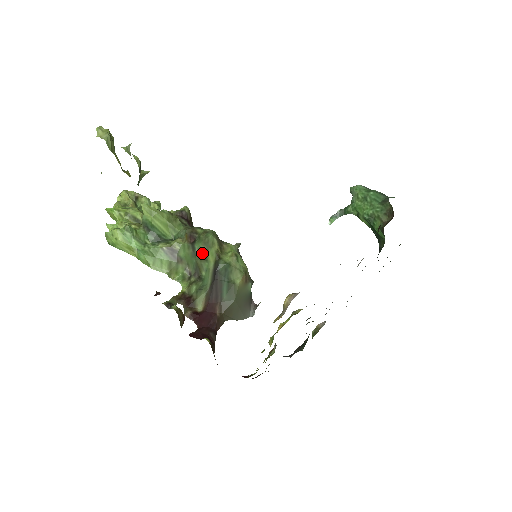
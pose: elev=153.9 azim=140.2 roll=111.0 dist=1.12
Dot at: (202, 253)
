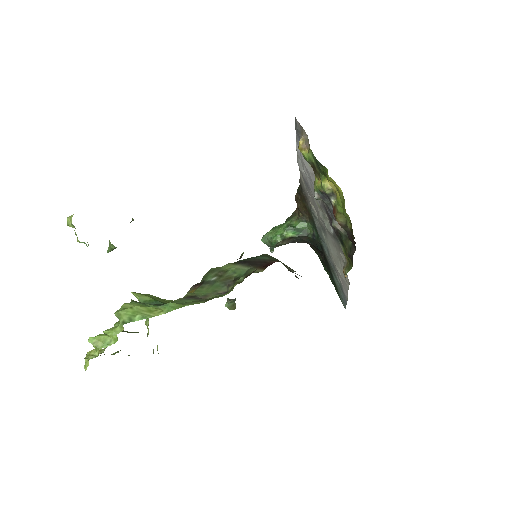
Dot at: (218, 275)
